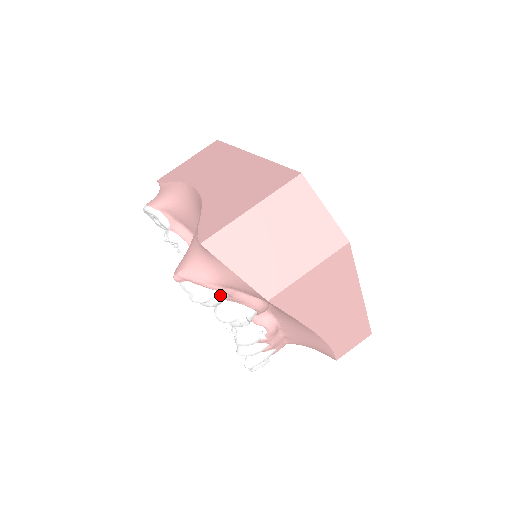
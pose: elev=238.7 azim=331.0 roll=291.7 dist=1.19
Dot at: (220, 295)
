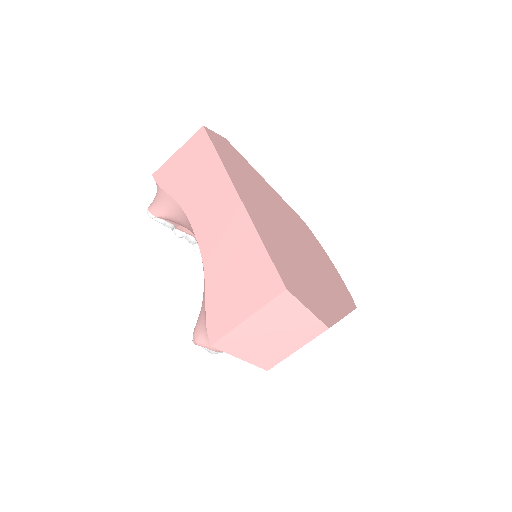
Dot at: occluded
